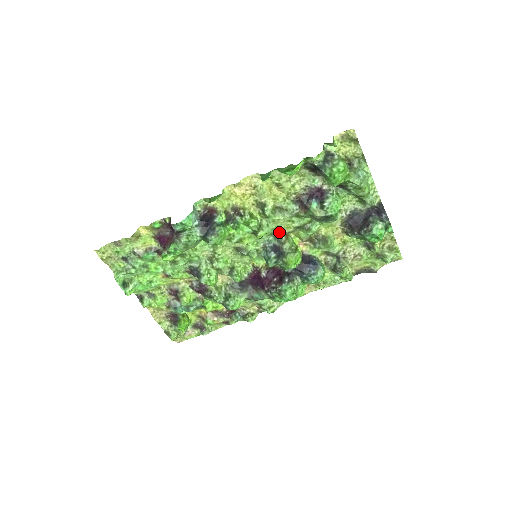
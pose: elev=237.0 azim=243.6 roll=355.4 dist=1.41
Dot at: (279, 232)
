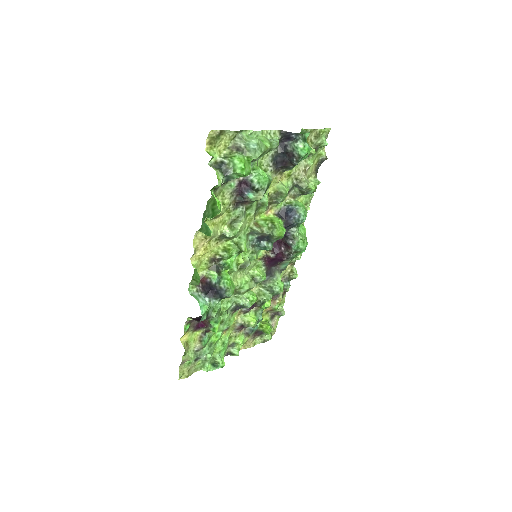
Dot at: (250, 229)
